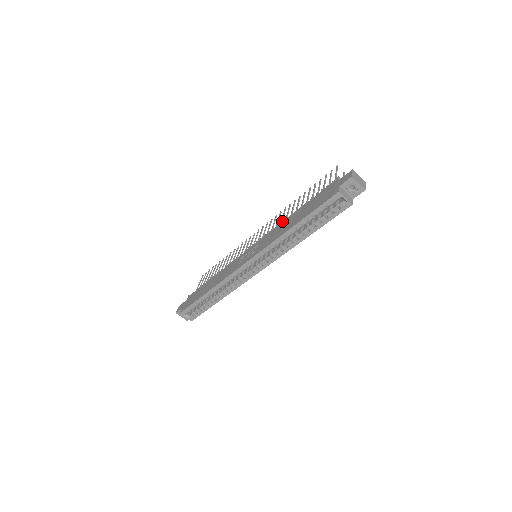
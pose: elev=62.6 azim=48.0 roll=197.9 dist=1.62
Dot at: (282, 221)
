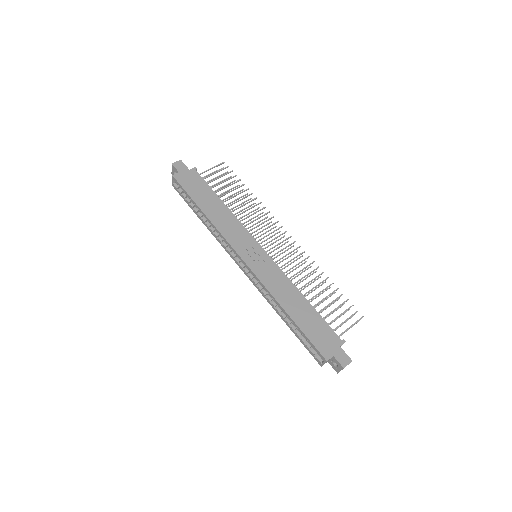
Dot at: occluded
